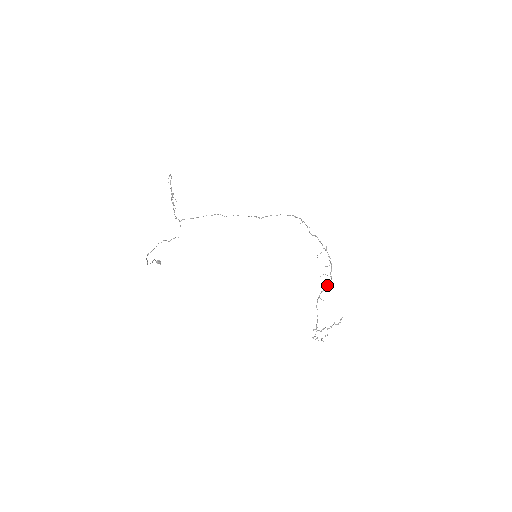
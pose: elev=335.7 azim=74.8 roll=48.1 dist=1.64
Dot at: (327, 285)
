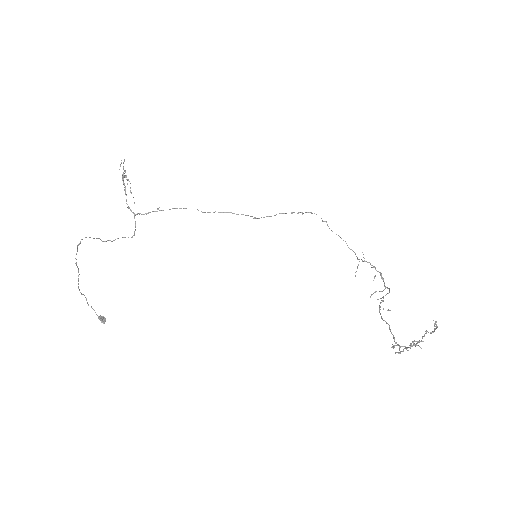
Dot at: occluded
